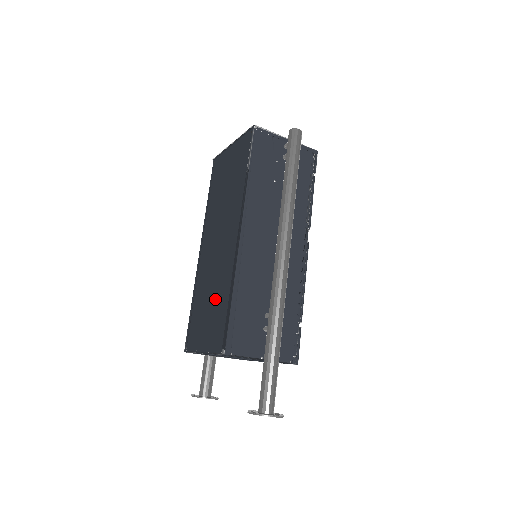
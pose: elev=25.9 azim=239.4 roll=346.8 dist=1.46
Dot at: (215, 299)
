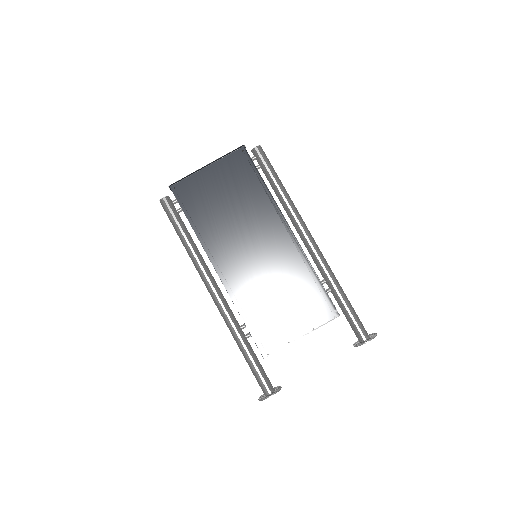
Dot at: (290, 290)
